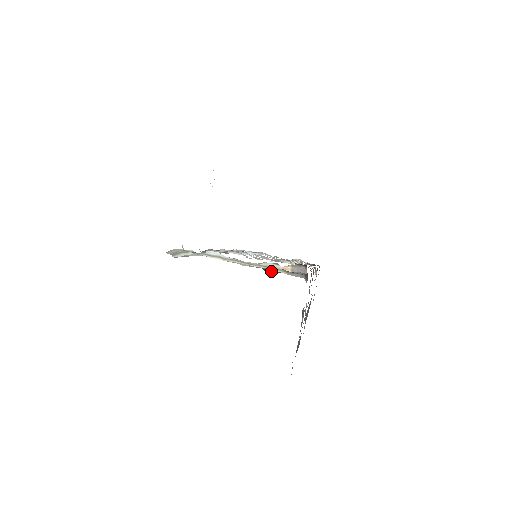
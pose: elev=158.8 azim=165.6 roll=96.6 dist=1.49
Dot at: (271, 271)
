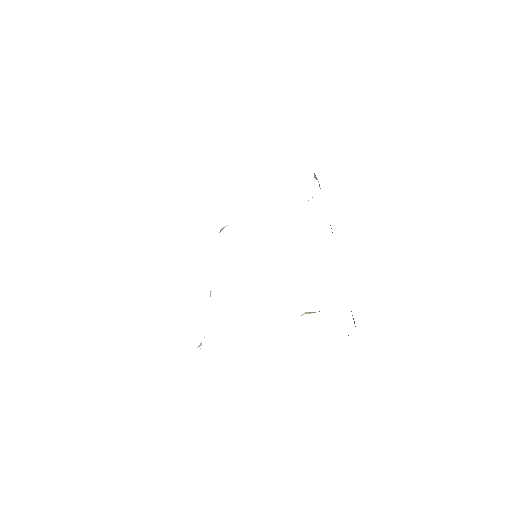
Dot at: occluded
